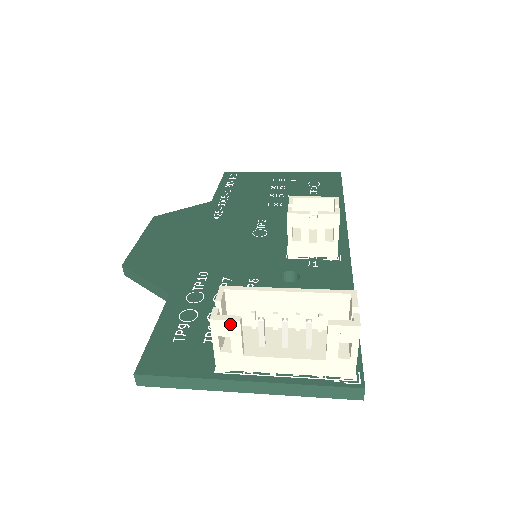
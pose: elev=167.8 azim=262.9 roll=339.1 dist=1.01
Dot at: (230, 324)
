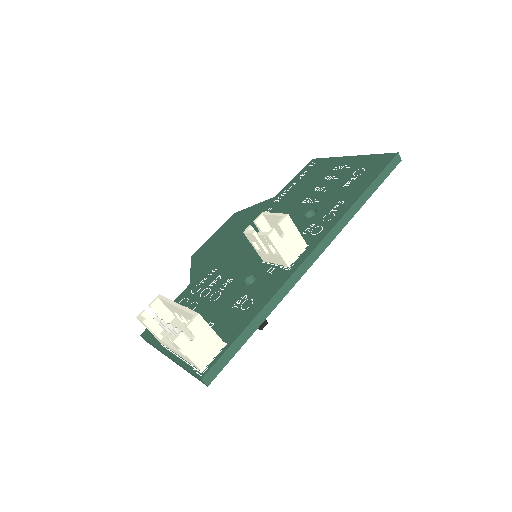
Dot at: (142, 322)
